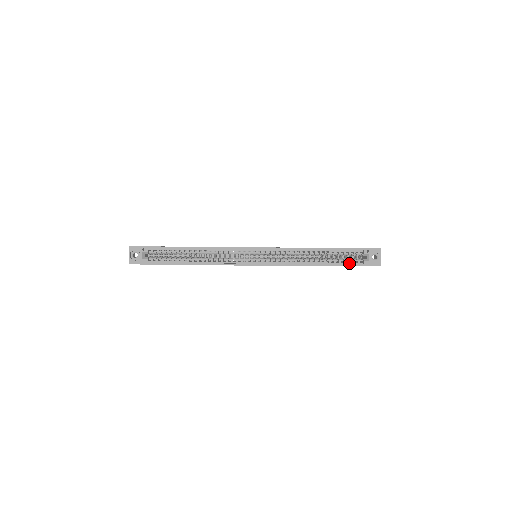
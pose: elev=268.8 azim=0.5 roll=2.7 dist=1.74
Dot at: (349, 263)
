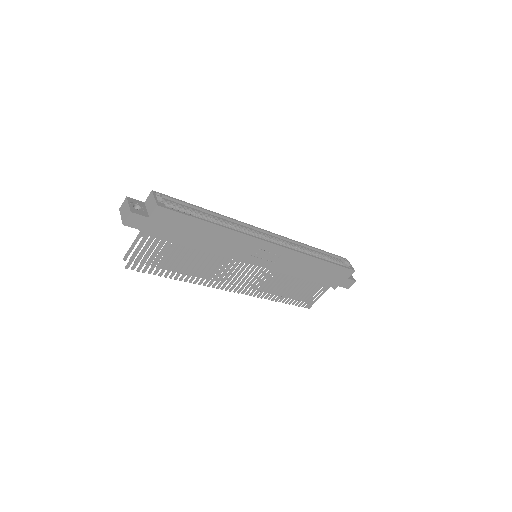
Dot at: (339, 266)
